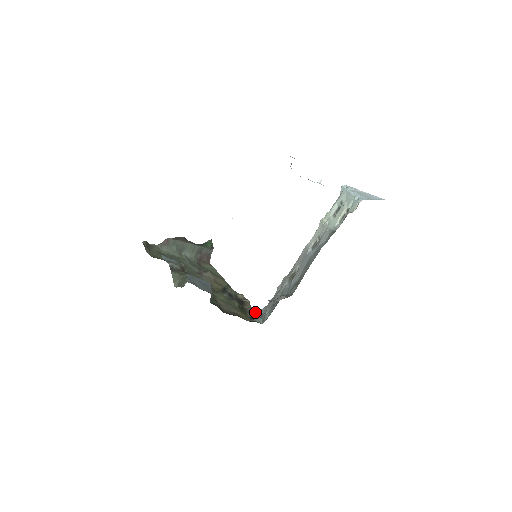
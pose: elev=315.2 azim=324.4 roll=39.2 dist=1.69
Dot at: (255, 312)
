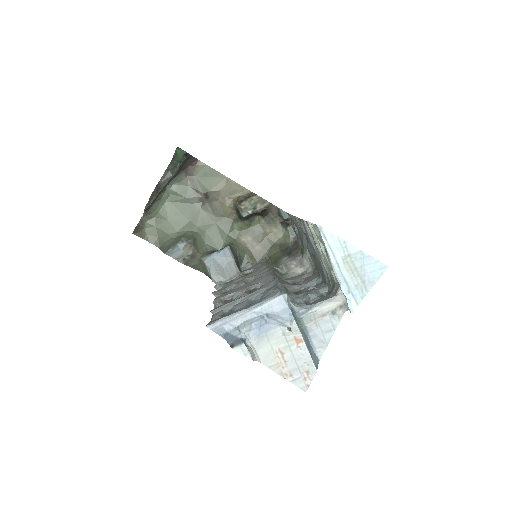
Dot at: (282, 216)
